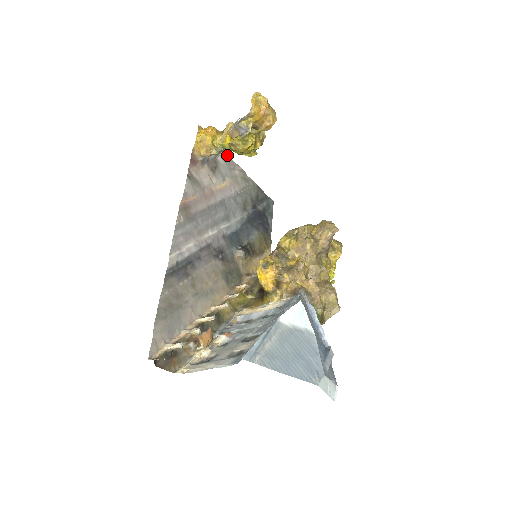
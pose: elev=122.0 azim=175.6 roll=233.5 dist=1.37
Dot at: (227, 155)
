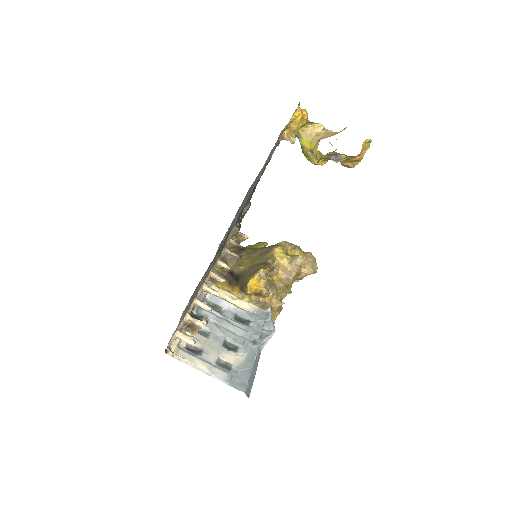
Dot at: occluded
